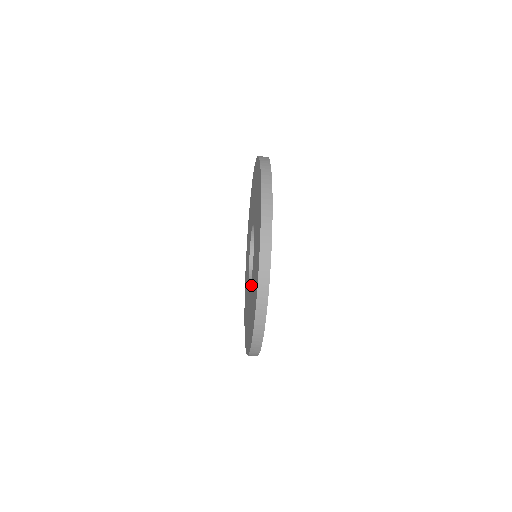
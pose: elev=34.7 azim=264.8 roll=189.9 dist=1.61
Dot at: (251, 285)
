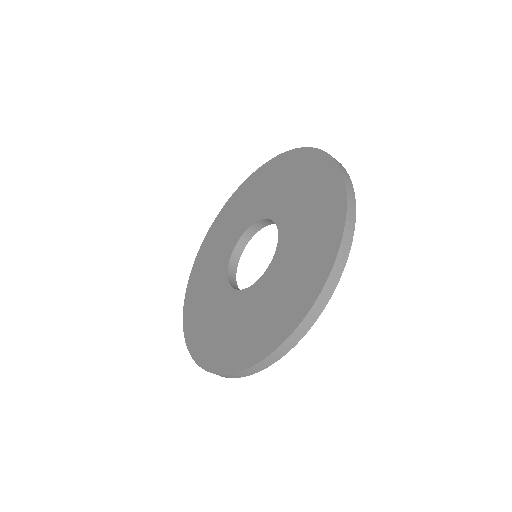
Dot at: (268, 274)
